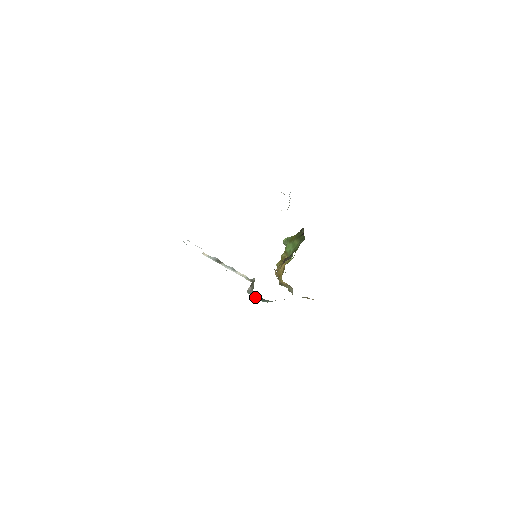
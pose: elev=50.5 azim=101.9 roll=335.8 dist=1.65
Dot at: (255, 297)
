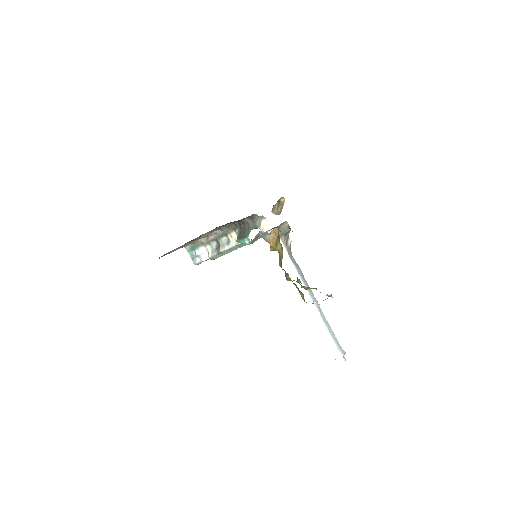
Dot at: (242, 237)
